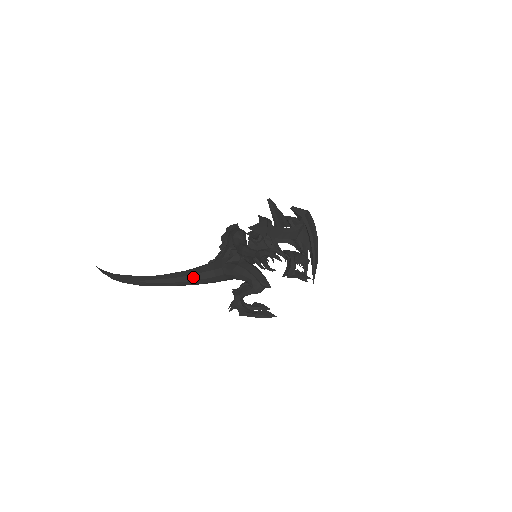
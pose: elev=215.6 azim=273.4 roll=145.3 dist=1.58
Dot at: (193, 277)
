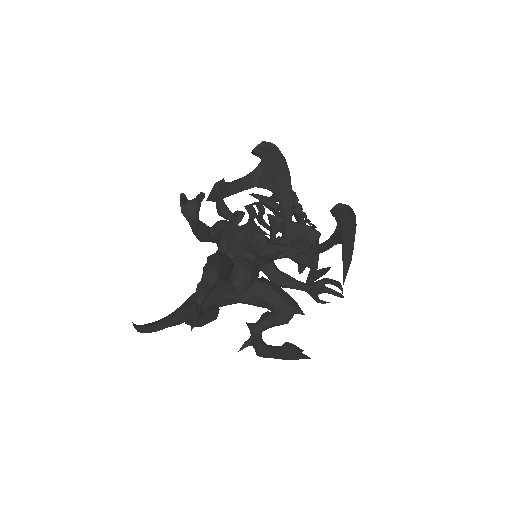
Dot at: (186, 303)
